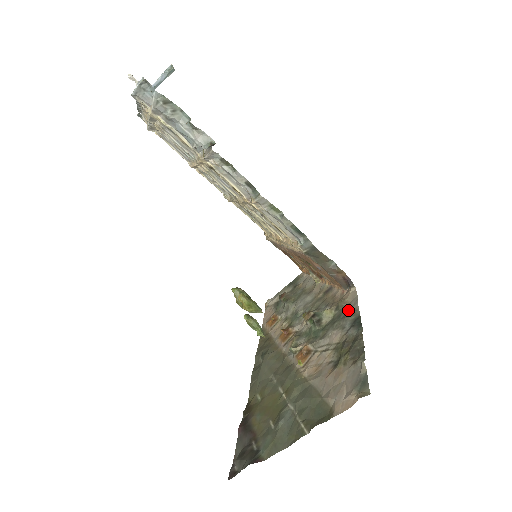
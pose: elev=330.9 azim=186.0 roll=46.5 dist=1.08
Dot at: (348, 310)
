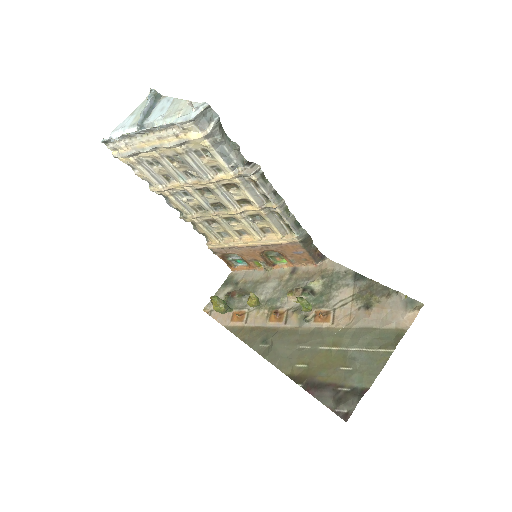
Dot at: (338, 274)
